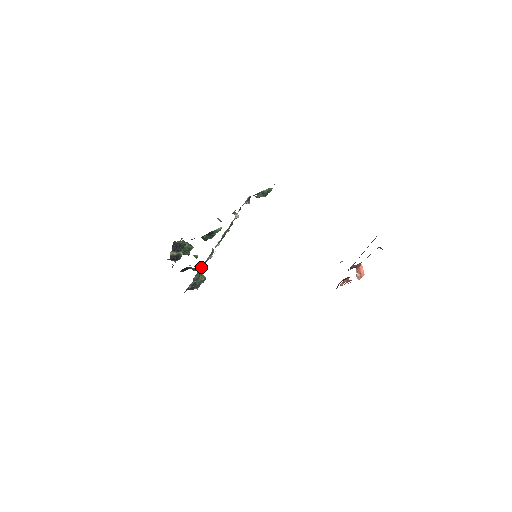
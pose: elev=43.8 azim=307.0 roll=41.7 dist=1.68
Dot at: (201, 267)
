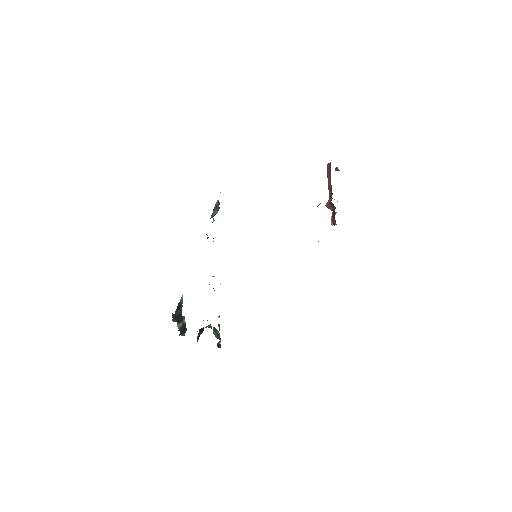
Dot at: occluded
